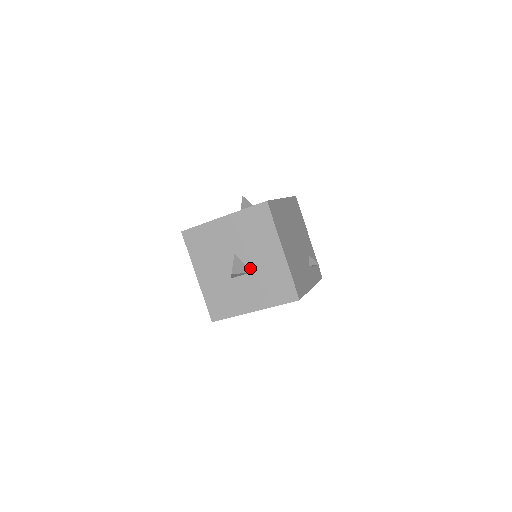
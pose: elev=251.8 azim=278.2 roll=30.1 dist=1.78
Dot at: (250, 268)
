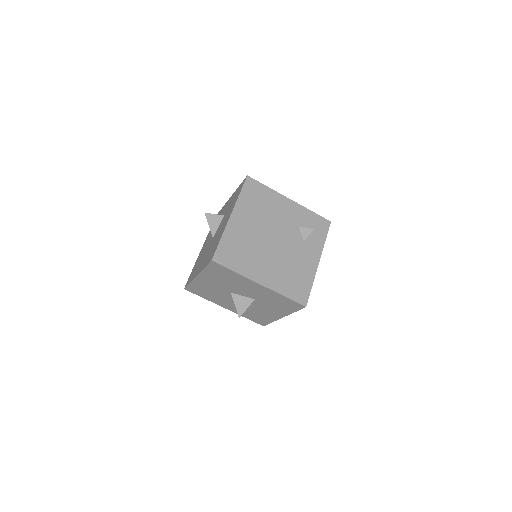
Dot at: (251, 298)
